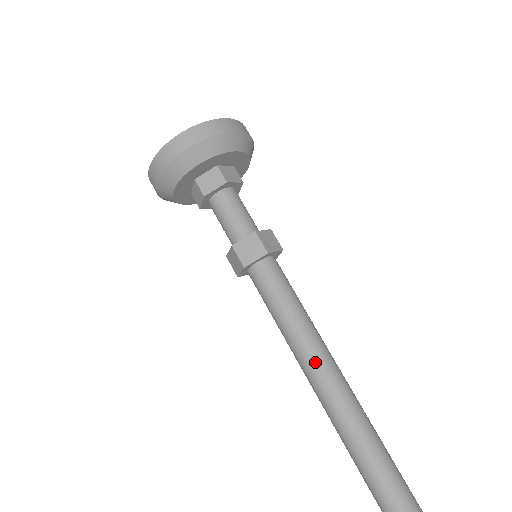
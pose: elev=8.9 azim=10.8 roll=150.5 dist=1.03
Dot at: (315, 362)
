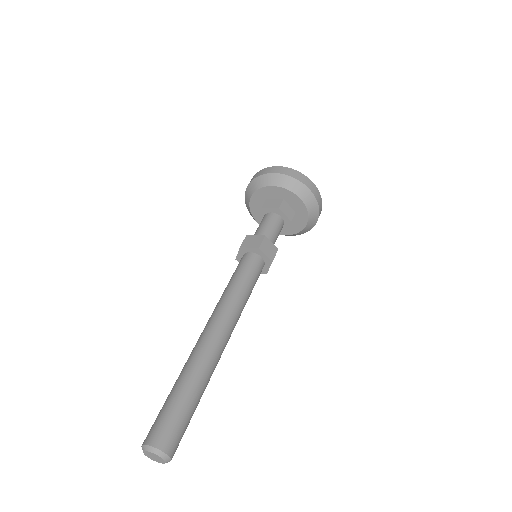
Dot at: (230, 322)
